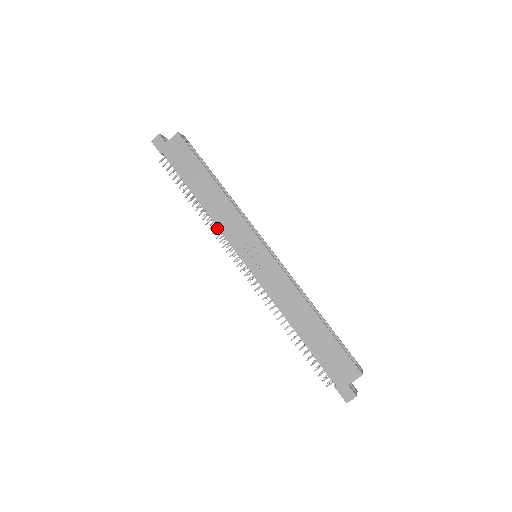
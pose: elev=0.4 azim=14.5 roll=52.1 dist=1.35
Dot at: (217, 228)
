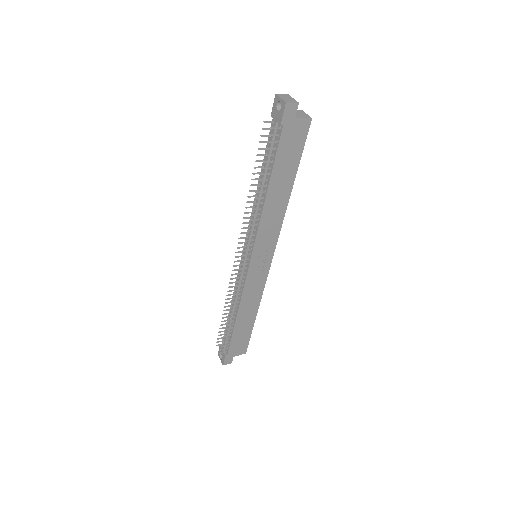
Dot at: (256, 224)
